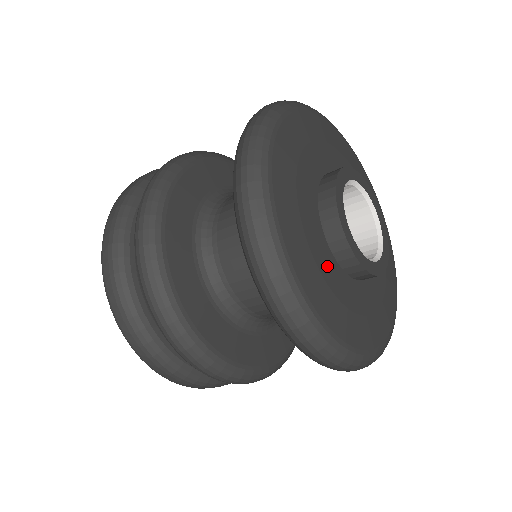
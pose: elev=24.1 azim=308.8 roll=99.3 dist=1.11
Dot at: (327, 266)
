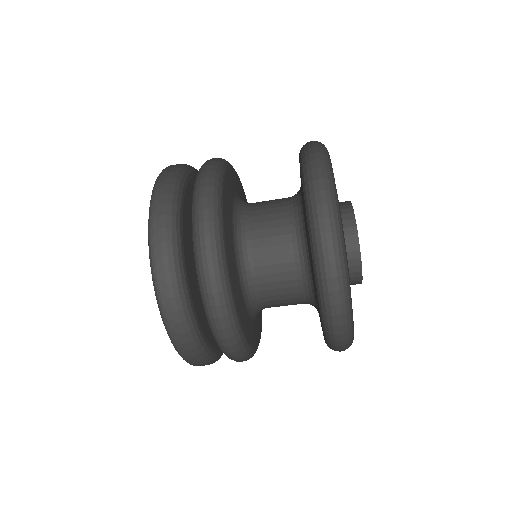
Dot at: occluded
